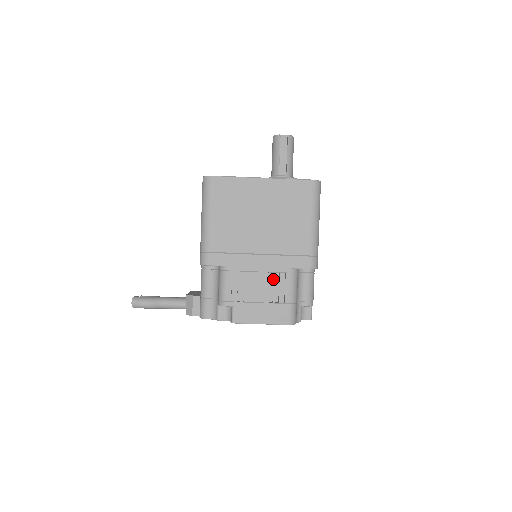
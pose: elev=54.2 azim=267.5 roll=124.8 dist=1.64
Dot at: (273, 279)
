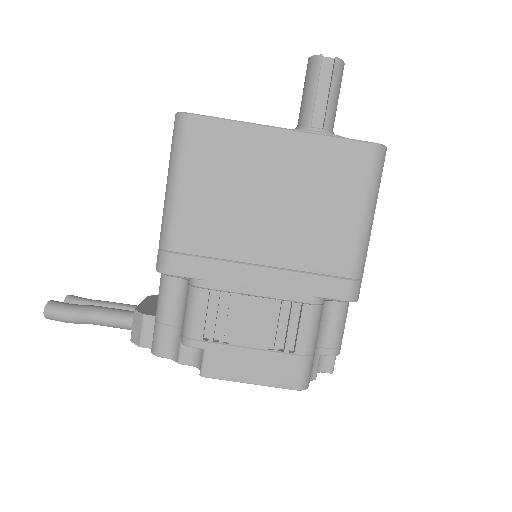
Dot at: (279, 311)
